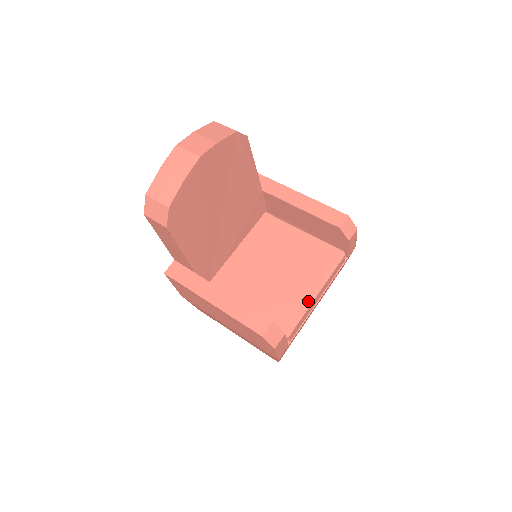
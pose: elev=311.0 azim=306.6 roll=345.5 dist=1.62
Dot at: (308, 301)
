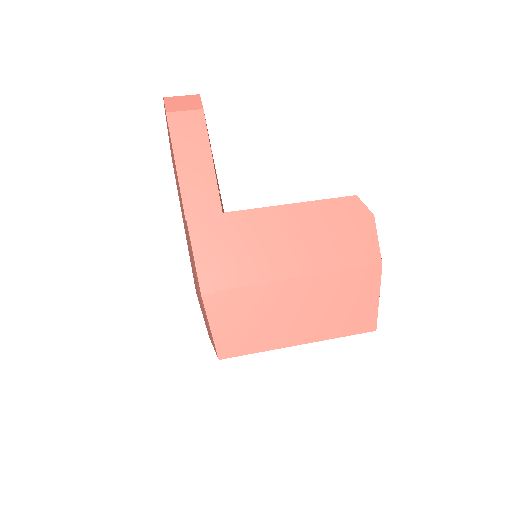
Dot at: occluded
